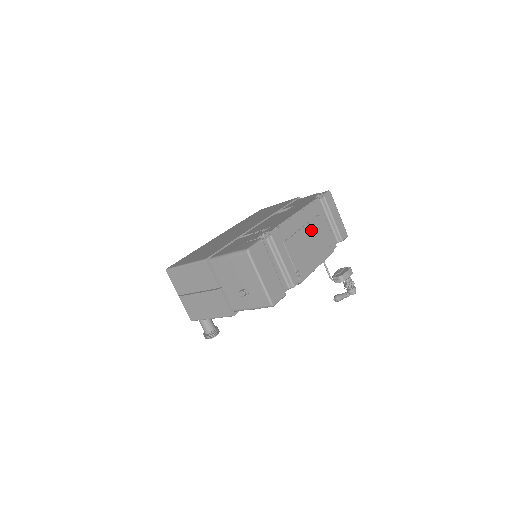
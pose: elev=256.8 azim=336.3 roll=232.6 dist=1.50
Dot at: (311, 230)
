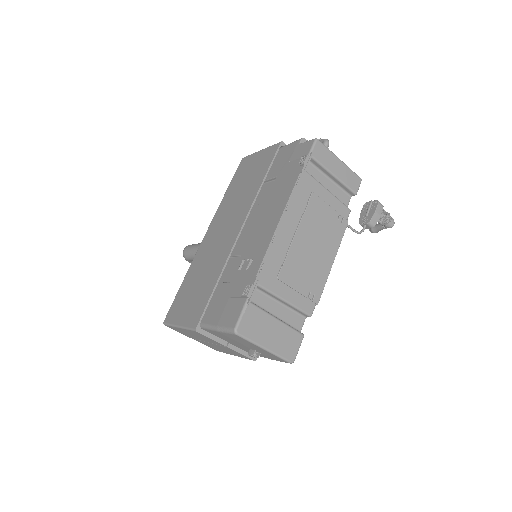
Dot at: (308, 224)
